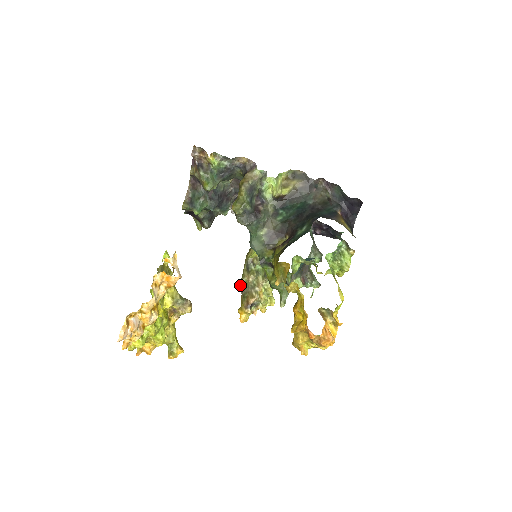
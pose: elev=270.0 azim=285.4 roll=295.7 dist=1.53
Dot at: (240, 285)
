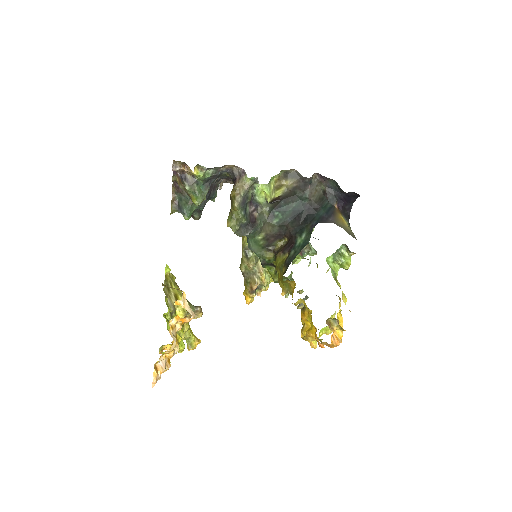
Dot at: (241, 270)
